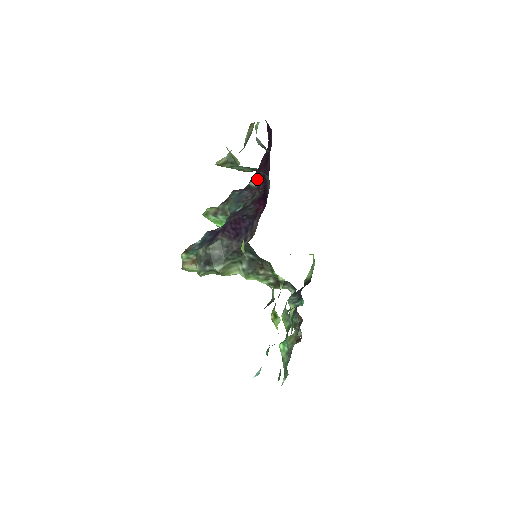
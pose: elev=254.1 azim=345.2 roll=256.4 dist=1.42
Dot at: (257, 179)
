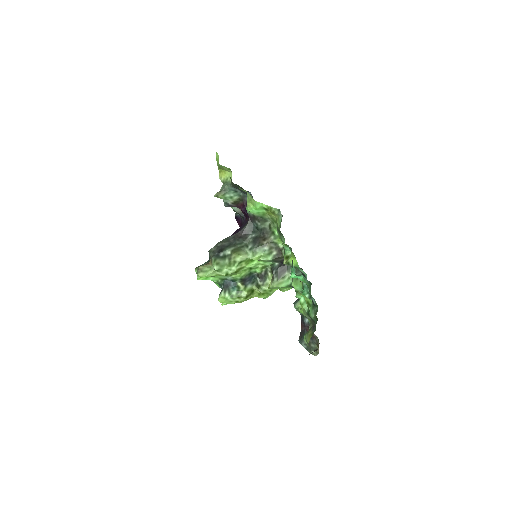
Dot at: occluded
